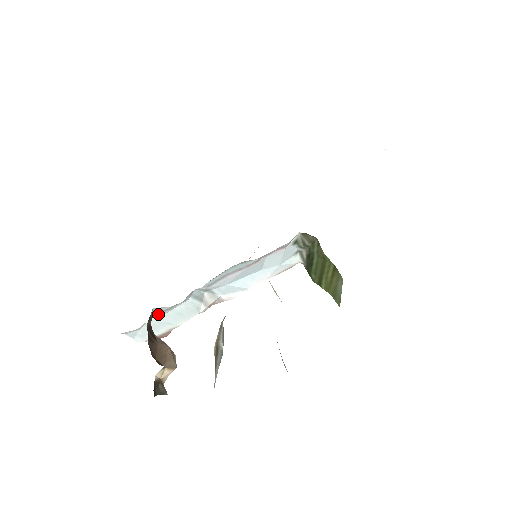
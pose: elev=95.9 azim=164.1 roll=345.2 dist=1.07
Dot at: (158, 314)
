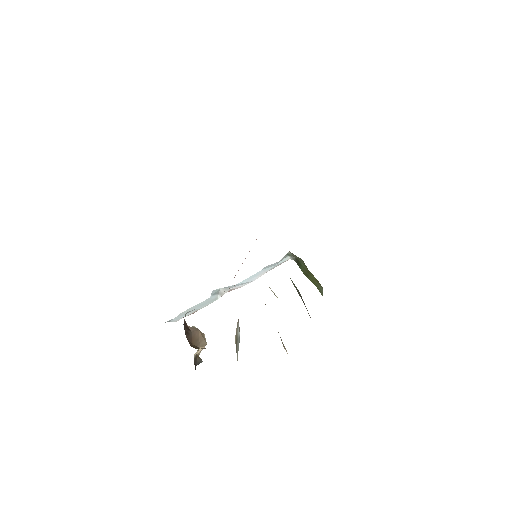
Dot at: occluded
